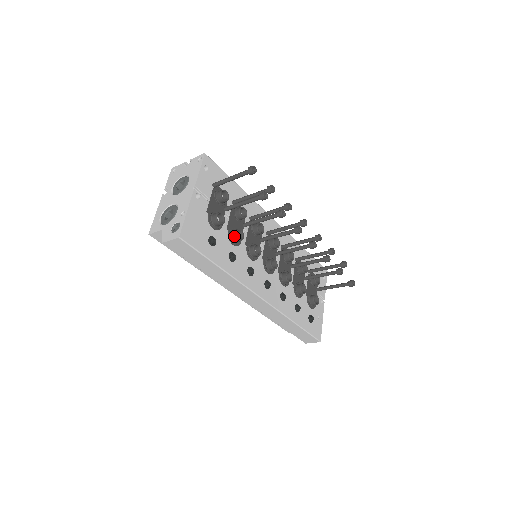
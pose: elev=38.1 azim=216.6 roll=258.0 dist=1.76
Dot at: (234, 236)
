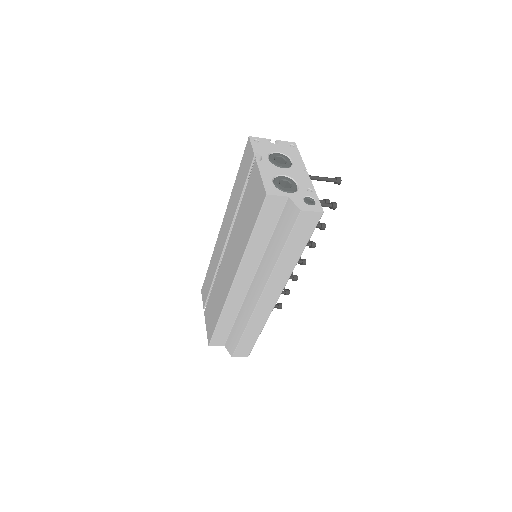
Dot at: occluded
